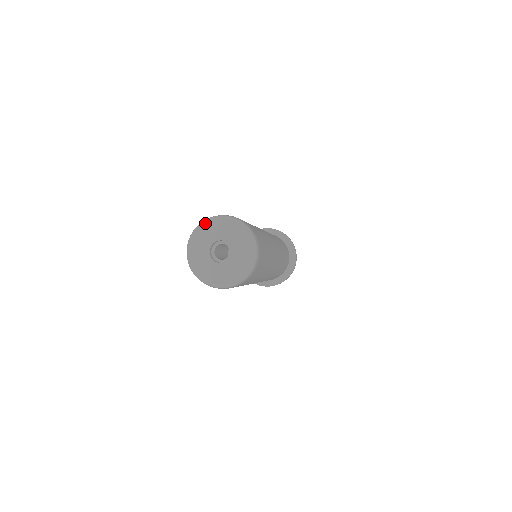
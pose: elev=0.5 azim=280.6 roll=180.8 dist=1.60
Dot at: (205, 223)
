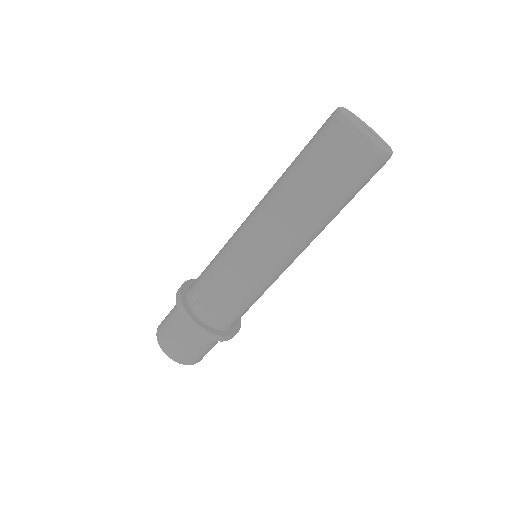
Dot at: occluded
